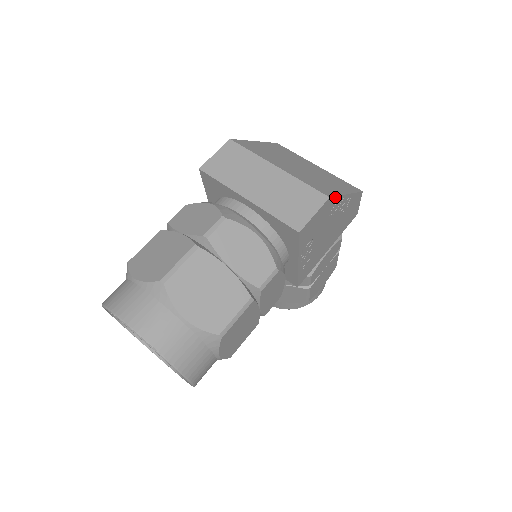
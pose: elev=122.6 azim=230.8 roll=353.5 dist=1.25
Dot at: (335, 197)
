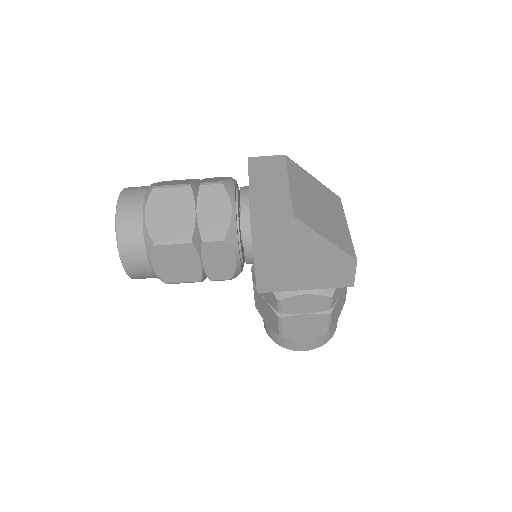
Dot at: (304, 225)
